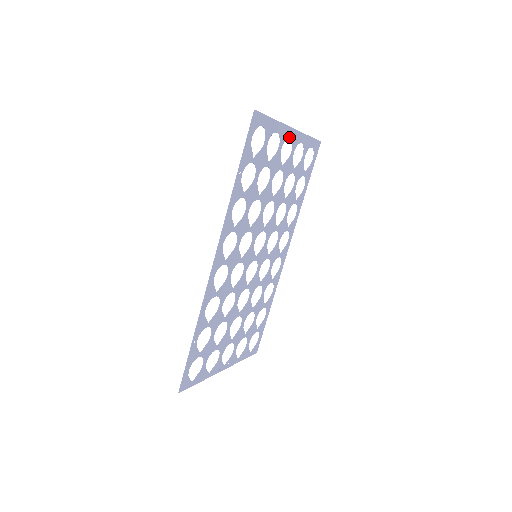
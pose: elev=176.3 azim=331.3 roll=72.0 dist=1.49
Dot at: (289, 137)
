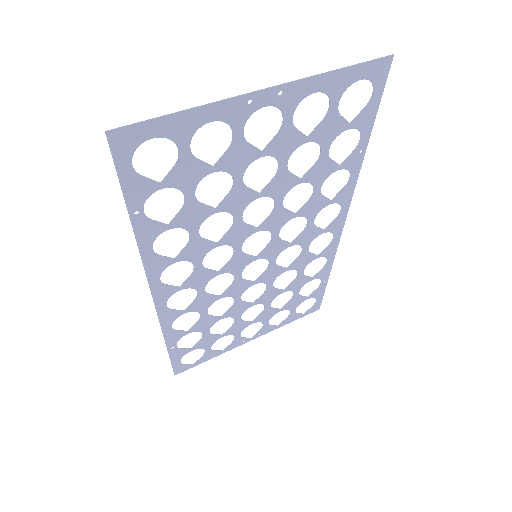
Dot at: (261, 106)
